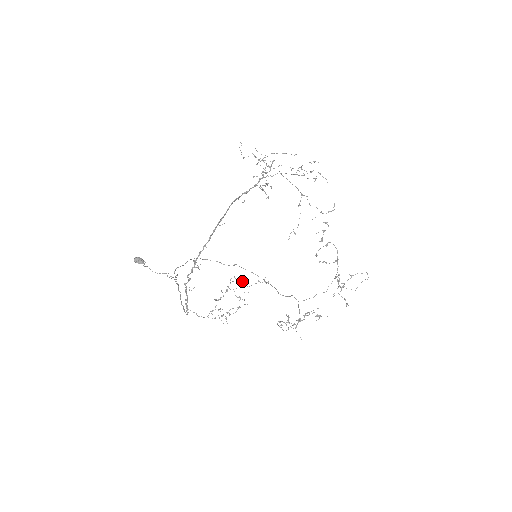
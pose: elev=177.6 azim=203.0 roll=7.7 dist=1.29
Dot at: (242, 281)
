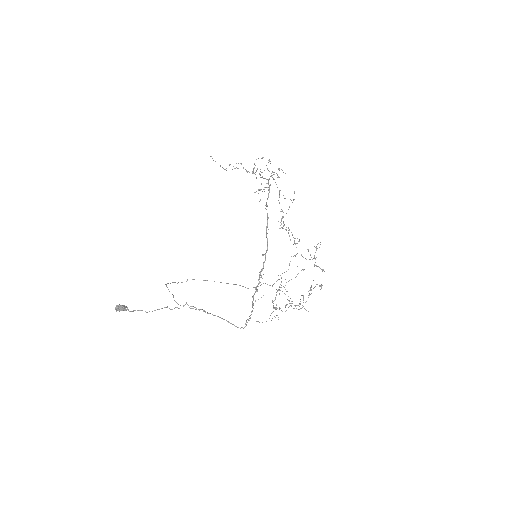
Dot at: (281, 277)
